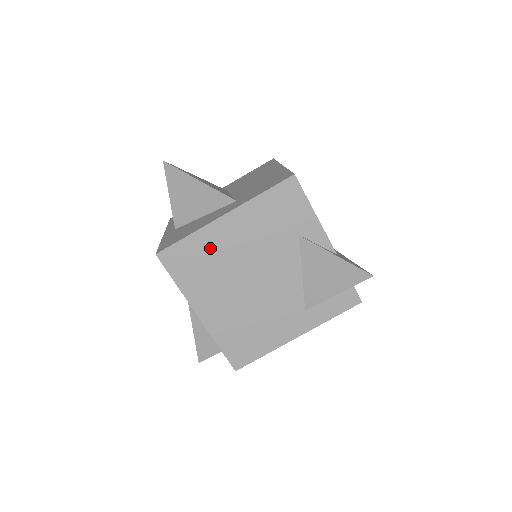
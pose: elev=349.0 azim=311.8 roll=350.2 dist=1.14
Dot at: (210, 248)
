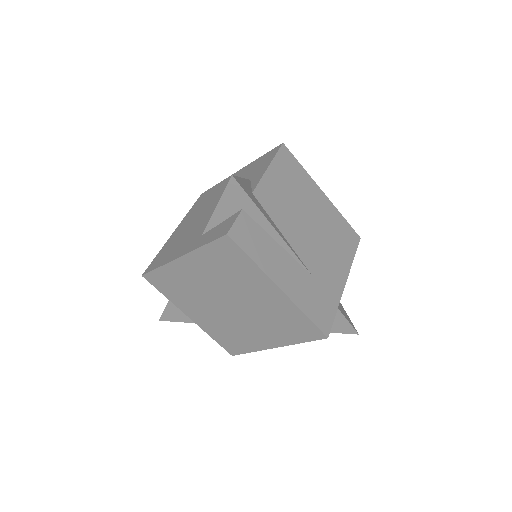
Dot at: (217, 190)
